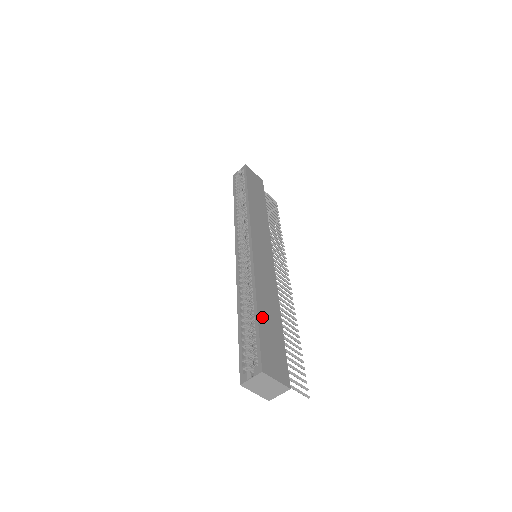
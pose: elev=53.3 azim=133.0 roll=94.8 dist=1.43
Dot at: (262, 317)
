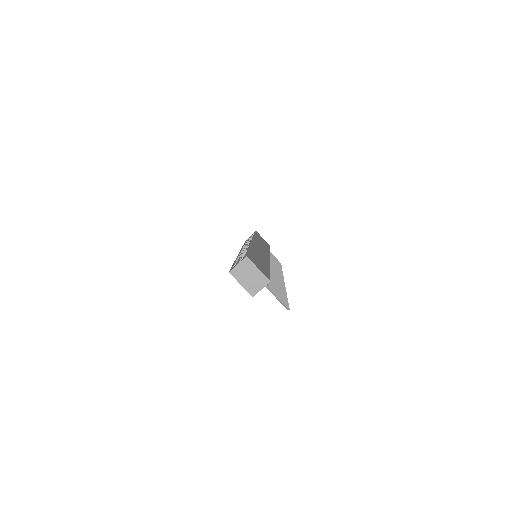
Dot at: (253, 253)
